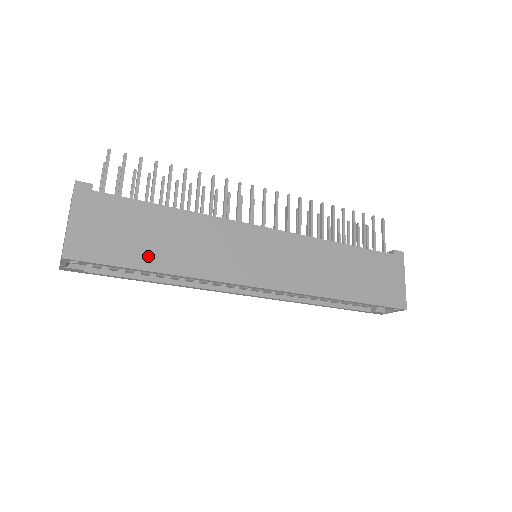
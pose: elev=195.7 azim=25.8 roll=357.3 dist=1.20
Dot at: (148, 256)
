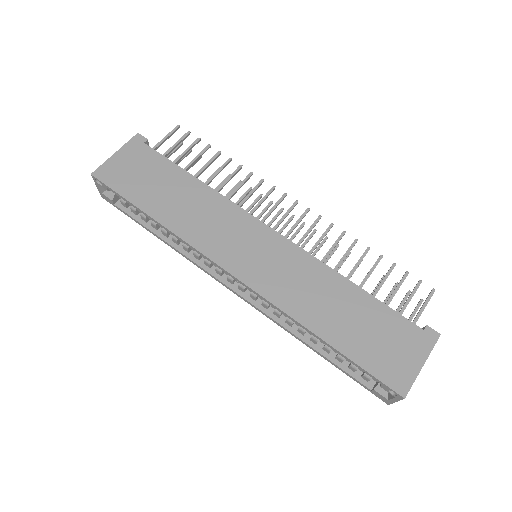
Dot at: (150, 201)
